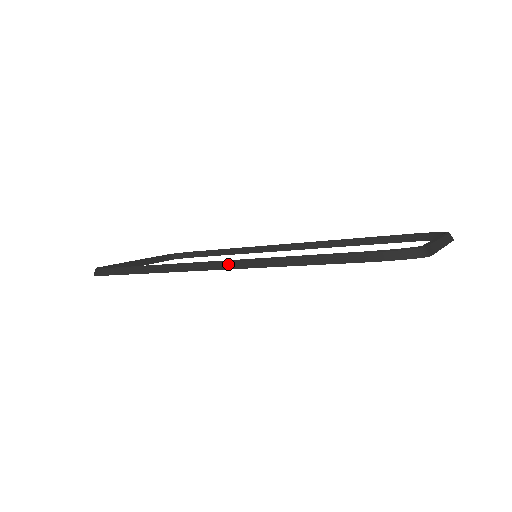
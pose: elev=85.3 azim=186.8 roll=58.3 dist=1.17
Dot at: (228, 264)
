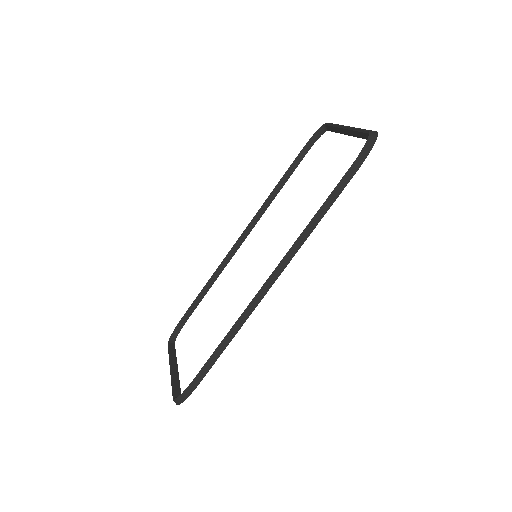
Dot at: (281, 267)
